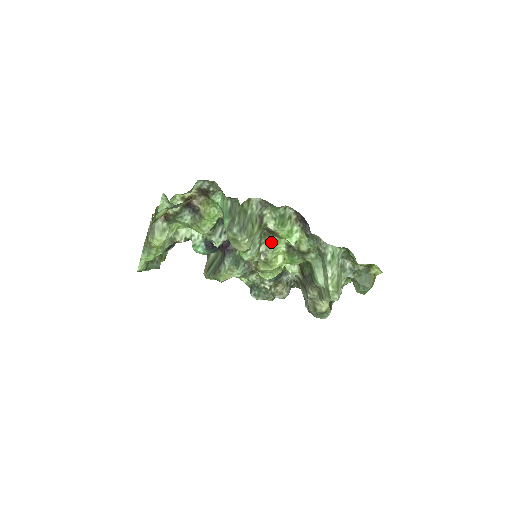
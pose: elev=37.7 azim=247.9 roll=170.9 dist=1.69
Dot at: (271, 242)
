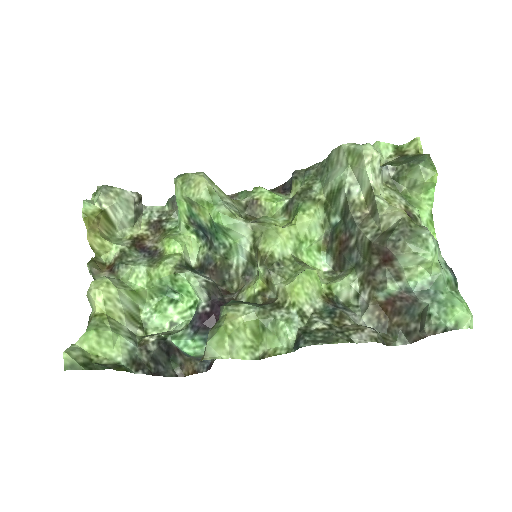
Dot at: occluded
